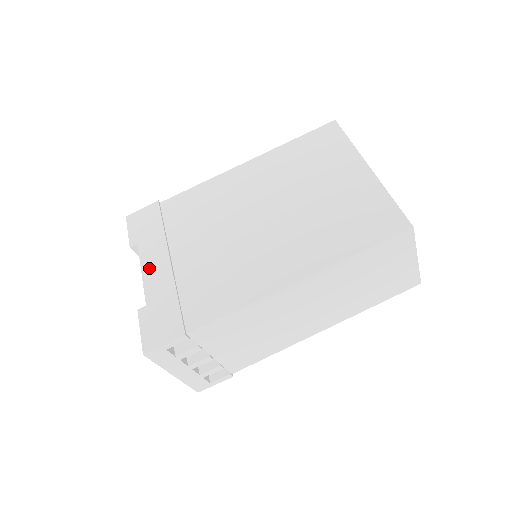
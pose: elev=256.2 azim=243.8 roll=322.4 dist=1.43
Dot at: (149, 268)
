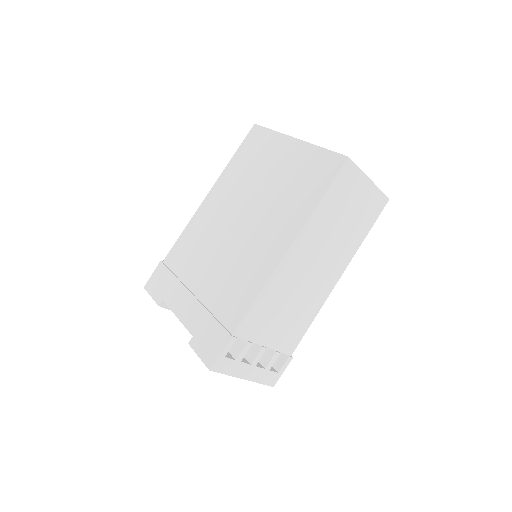
Dot at: (180, 310)
